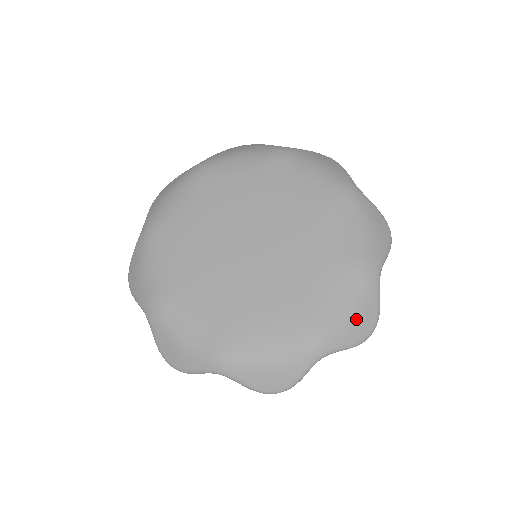
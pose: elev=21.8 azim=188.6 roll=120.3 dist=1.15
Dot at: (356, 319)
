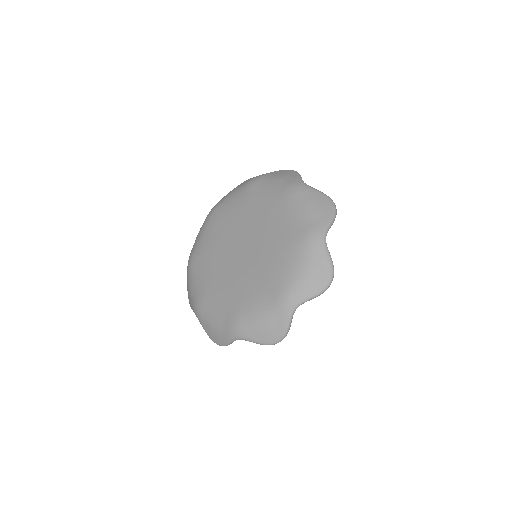
Dot at: (312, 275)
